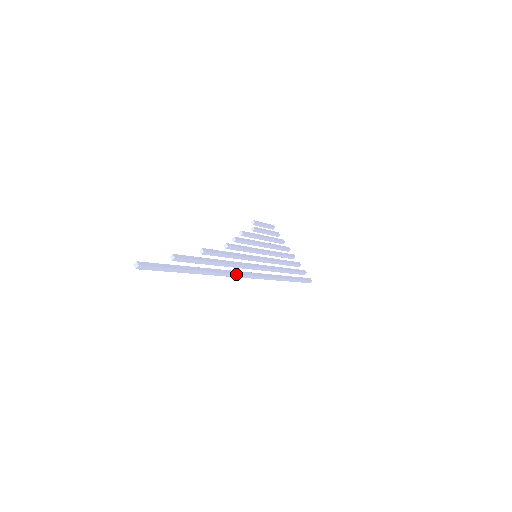
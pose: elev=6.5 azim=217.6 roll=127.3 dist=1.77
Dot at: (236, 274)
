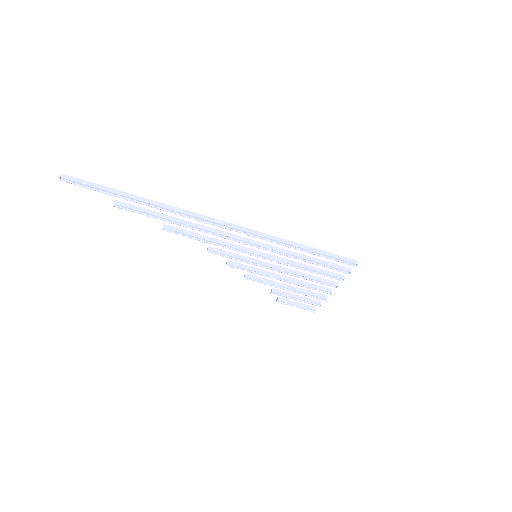
Dot at: (202, 216)
